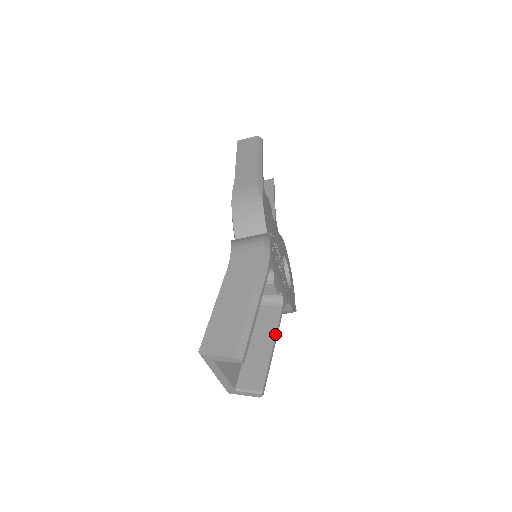
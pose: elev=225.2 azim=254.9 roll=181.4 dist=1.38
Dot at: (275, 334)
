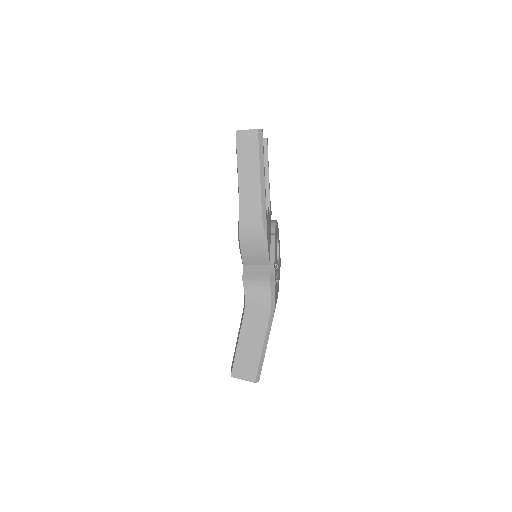
Dot at: occluded
